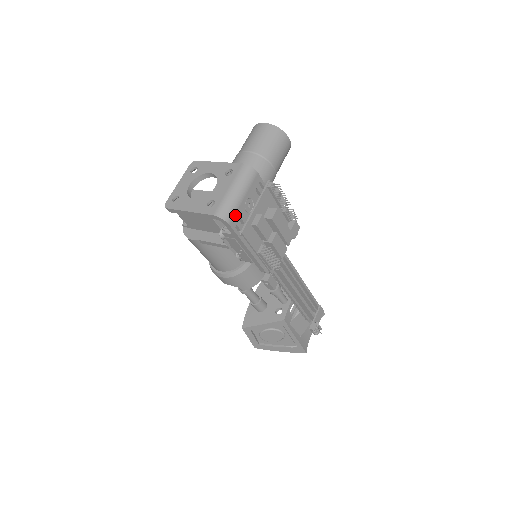
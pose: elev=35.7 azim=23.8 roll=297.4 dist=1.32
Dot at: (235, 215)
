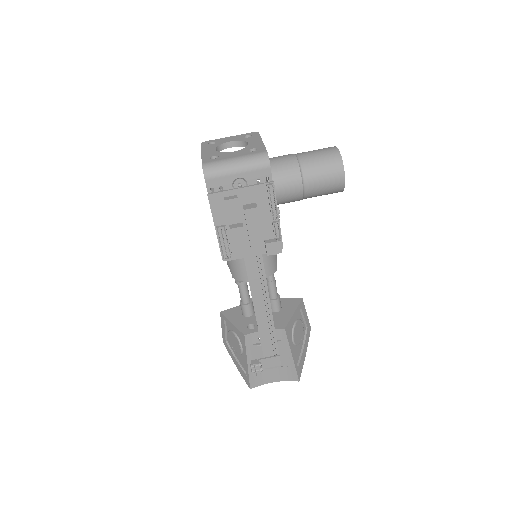
Dot at: (217, 178)
